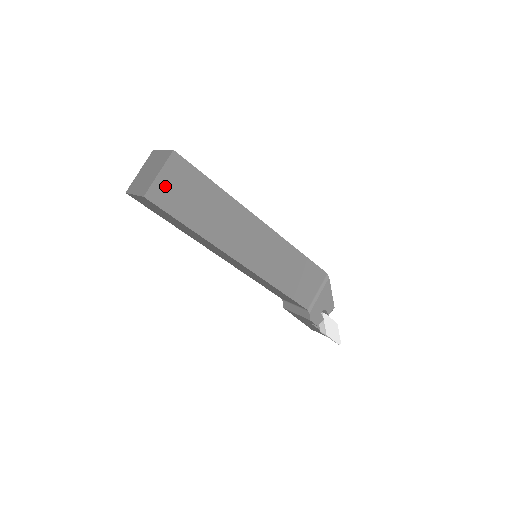
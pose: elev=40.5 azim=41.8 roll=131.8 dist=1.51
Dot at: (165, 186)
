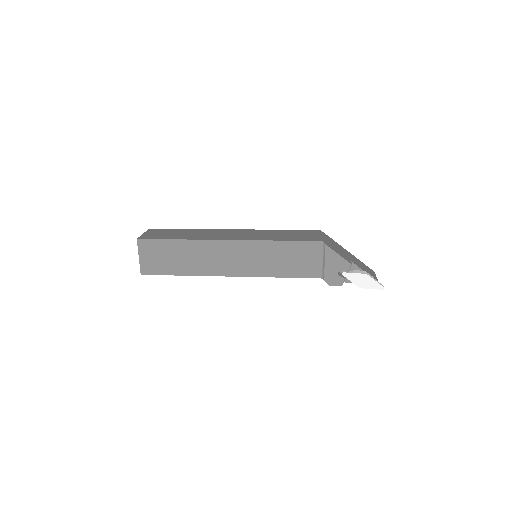
Dot at: (148, 261)
